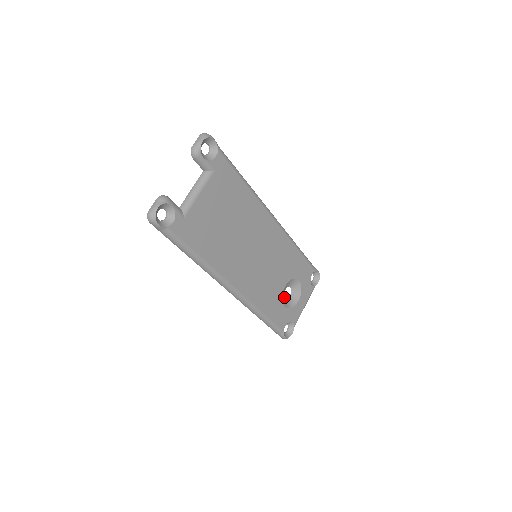
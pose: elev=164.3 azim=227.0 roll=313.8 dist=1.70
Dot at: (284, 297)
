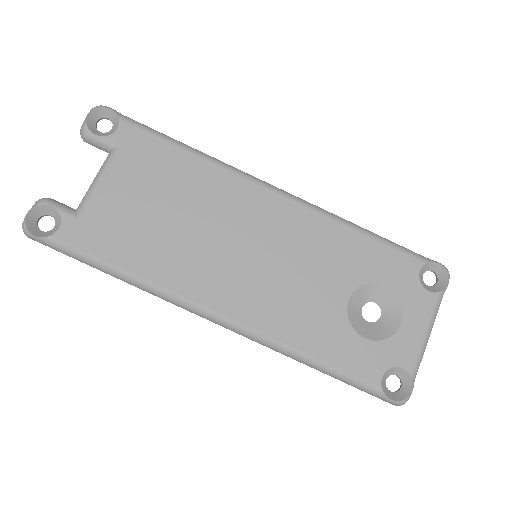
Dot at: (363, 322)
